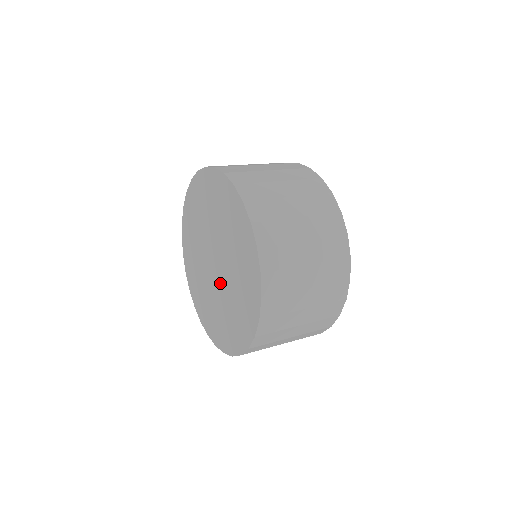
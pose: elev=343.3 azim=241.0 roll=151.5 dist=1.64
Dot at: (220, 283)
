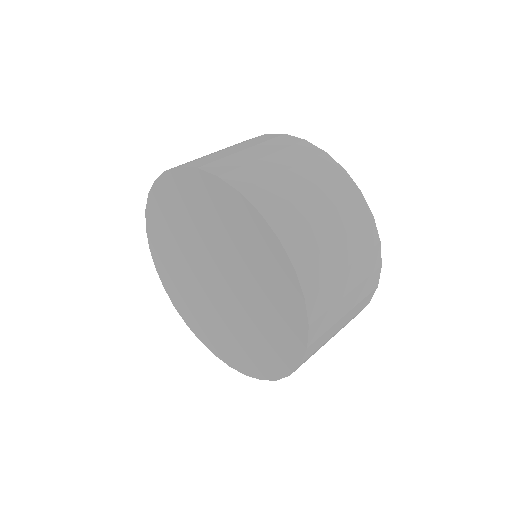
Dot at: (229, 304)
